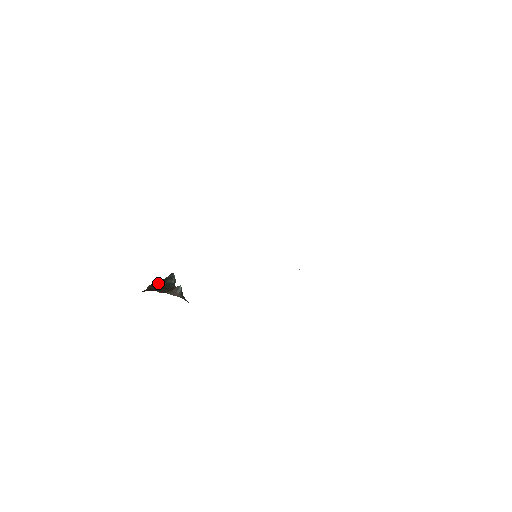
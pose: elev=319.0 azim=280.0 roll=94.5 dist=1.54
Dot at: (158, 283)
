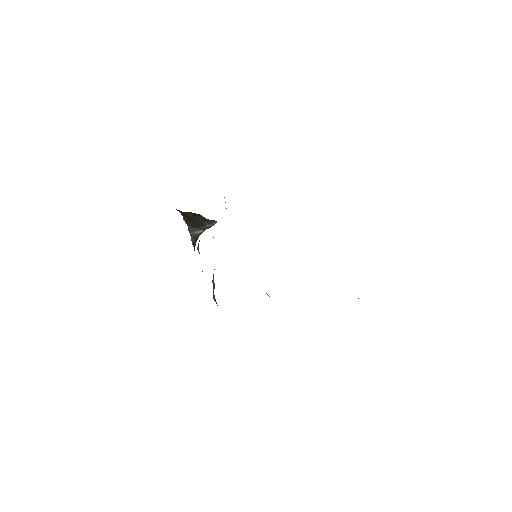
Dot at: (198, 216)
